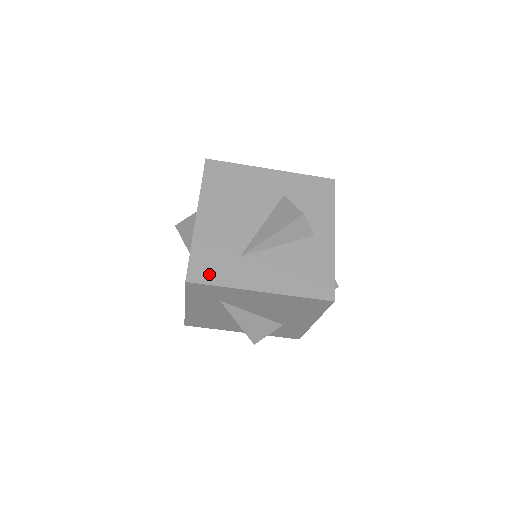
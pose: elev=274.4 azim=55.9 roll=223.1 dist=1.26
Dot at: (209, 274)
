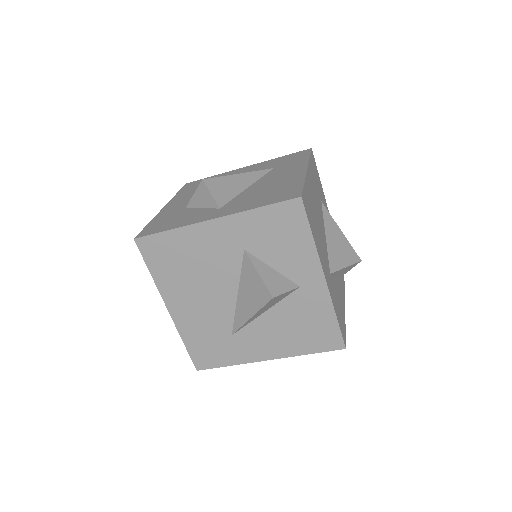
Dot at: (213, 359)
